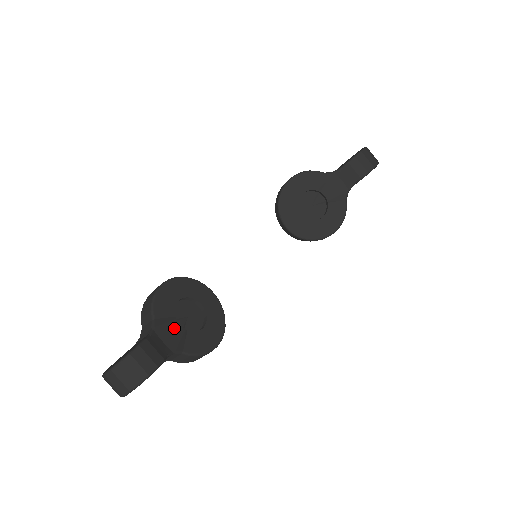
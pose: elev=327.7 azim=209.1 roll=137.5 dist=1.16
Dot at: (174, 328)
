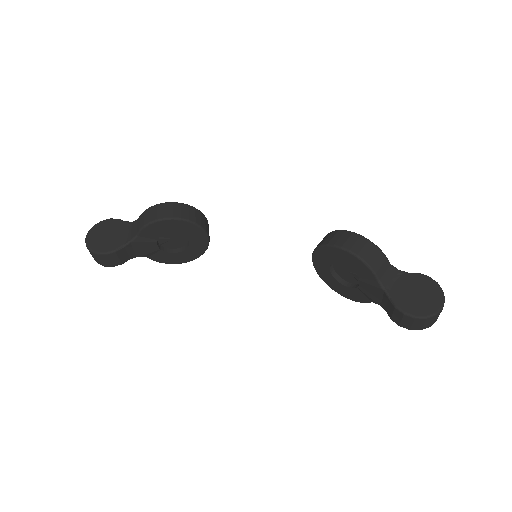
Dot at: (150, 246)
